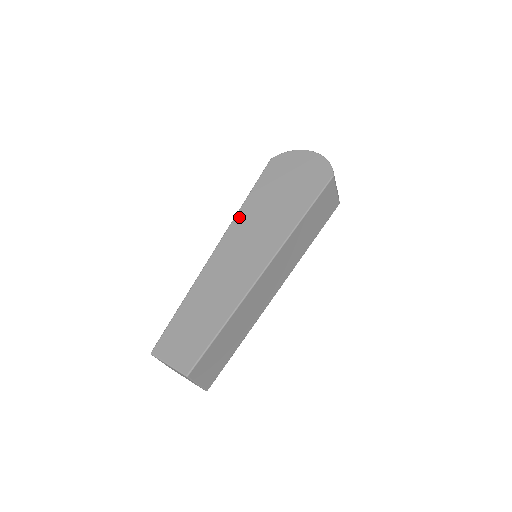
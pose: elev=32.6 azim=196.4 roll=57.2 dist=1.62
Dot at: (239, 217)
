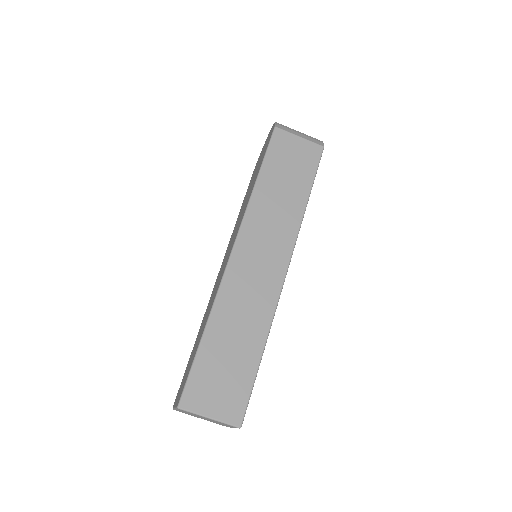
Dot at: (231, 235)
